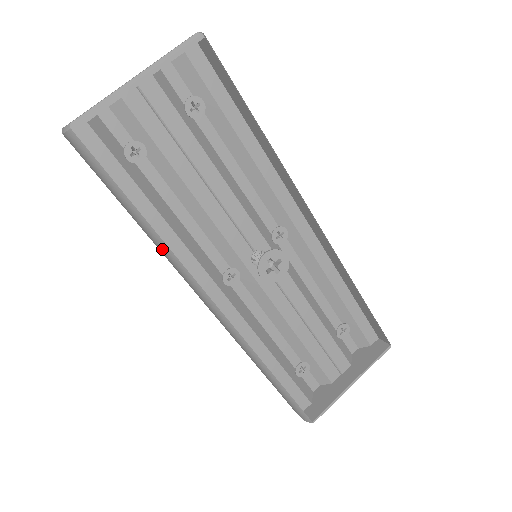
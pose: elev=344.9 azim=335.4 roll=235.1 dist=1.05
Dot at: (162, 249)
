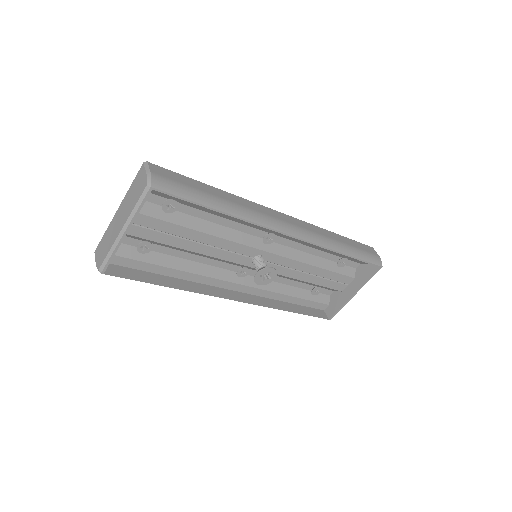
Dot at: occluded
